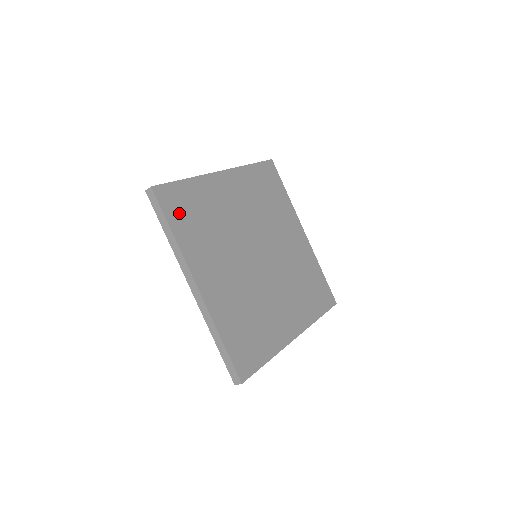
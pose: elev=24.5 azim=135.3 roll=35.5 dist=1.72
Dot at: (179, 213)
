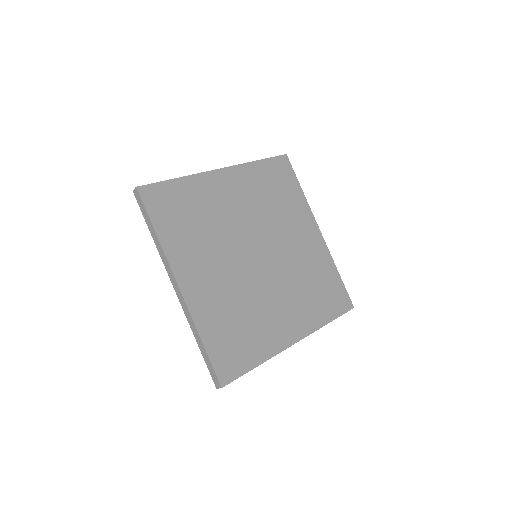
Dot at: (166, 213)
